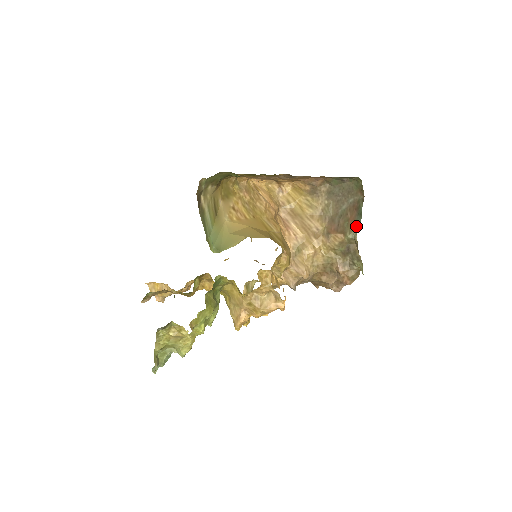
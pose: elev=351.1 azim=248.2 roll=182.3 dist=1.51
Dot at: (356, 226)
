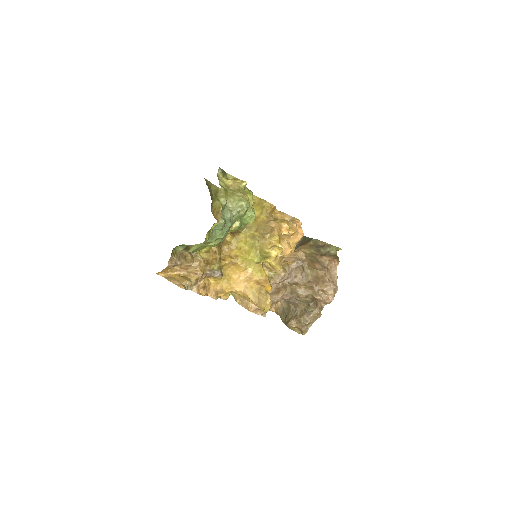
Dot at: occluded
